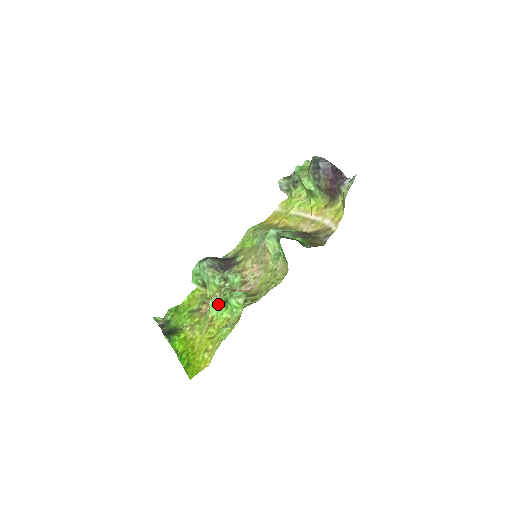
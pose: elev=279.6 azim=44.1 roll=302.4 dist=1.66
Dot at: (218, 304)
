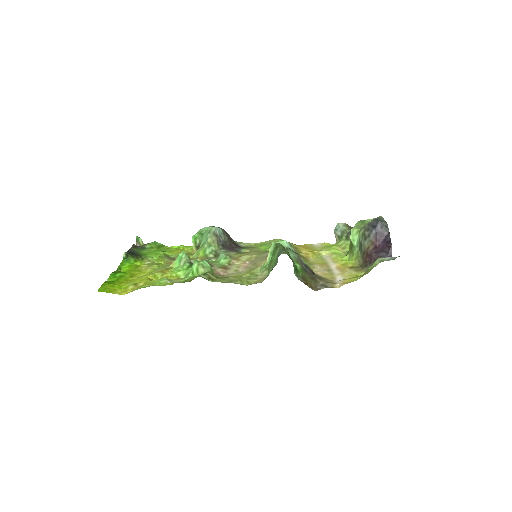
Dot at: (185, 260)
